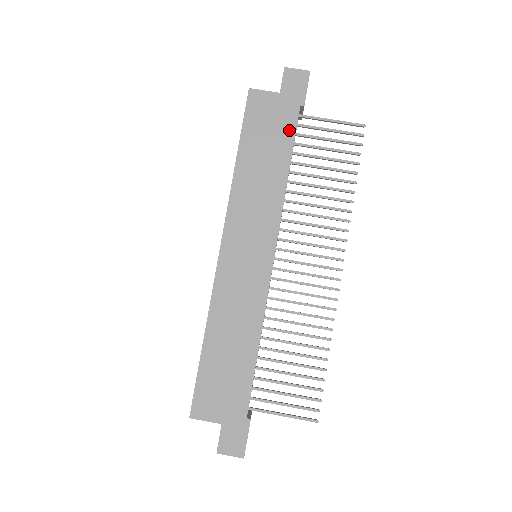
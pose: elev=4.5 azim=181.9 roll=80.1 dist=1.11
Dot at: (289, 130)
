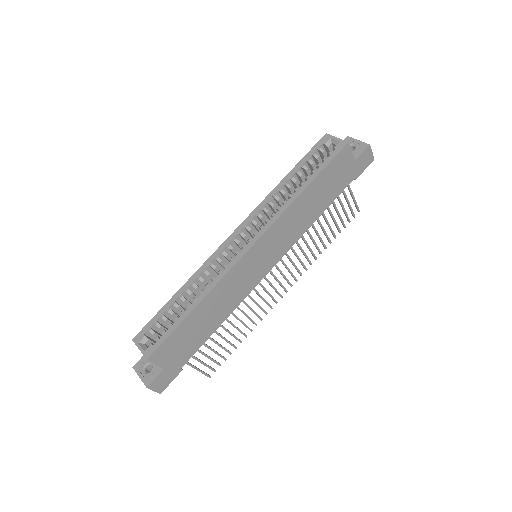
Dot at: (339, 190)
